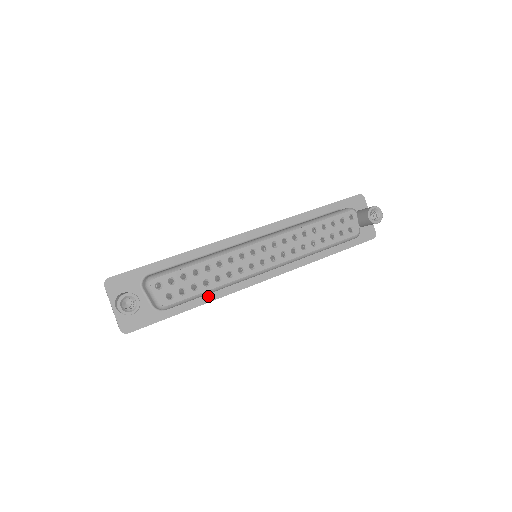
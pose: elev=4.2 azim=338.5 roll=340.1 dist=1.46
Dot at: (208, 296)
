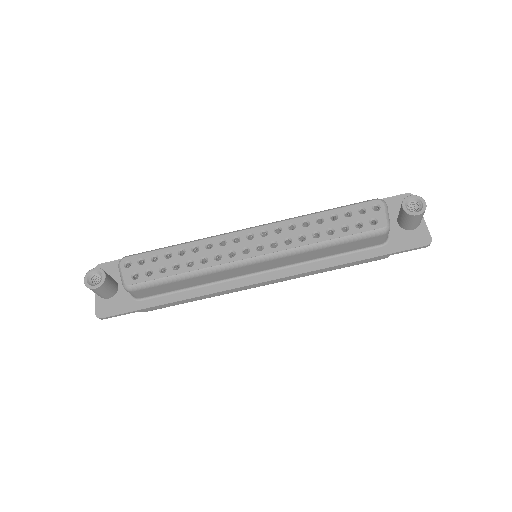
Dot at: (191, 292)
